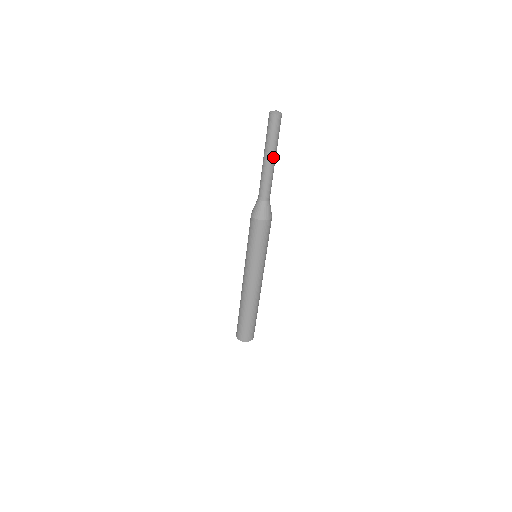
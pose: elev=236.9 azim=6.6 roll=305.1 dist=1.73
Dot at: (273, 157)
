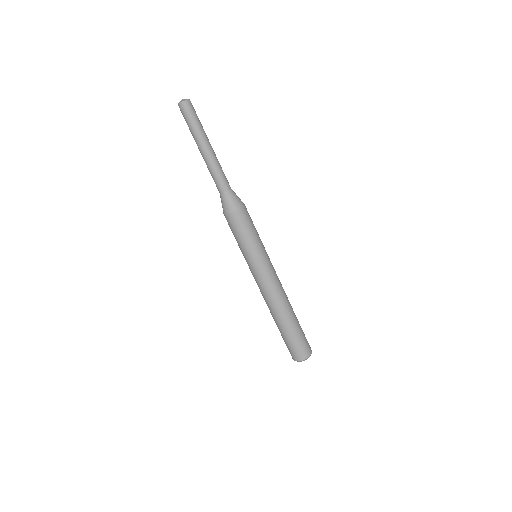
Dot at: (204, 144)
